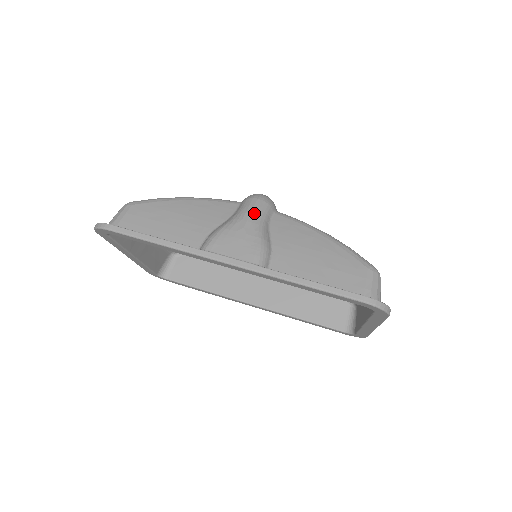
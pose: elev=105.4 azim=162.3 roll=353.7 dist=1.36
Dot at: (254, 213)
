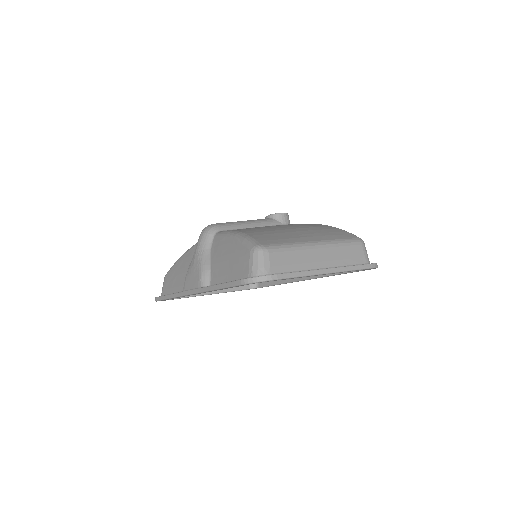
Dot at: (198, 248)
